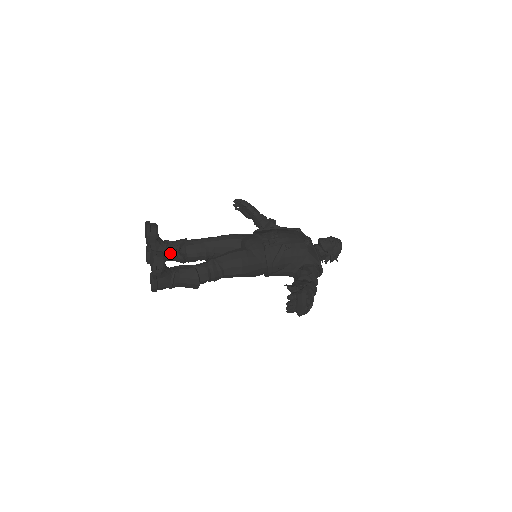
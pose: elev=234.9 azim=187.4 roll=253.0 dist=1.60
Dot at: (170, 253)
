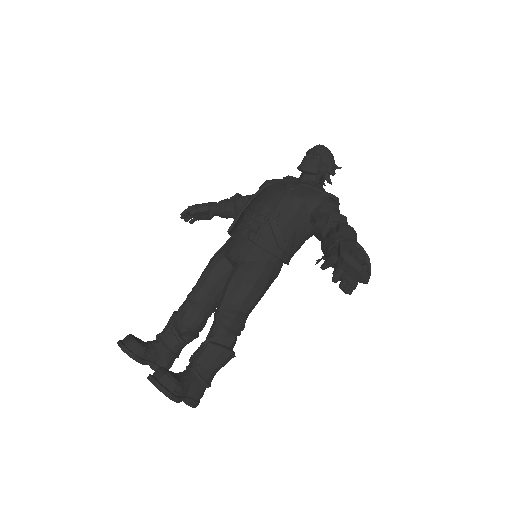
Dot at: (173, 346)
